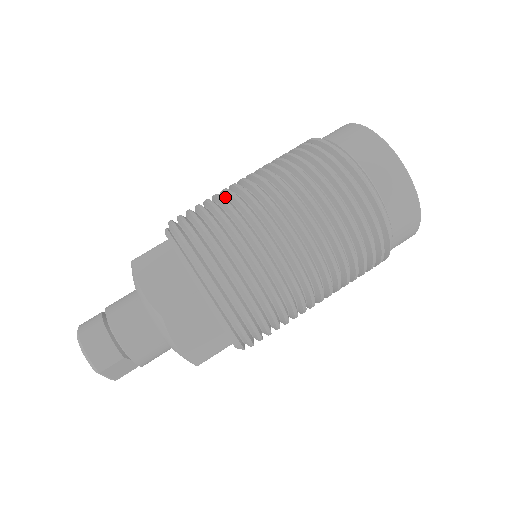
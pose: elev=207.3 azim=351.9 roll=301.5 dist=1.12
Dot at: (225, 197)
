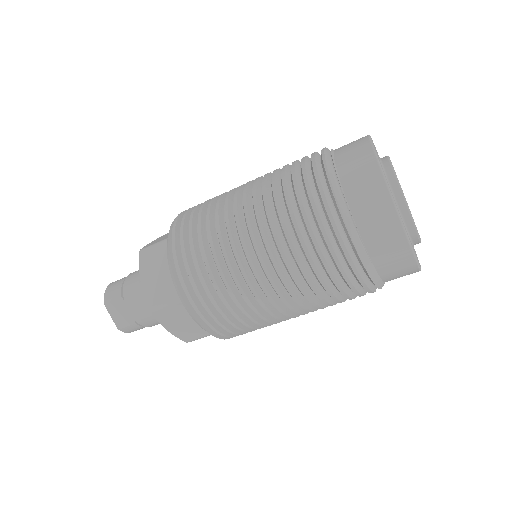
Dot at: occluded
